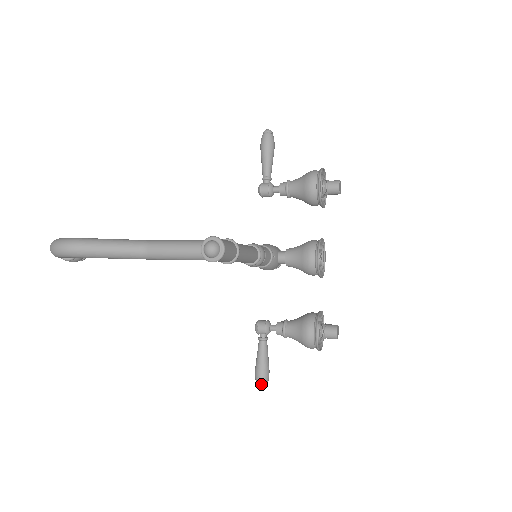
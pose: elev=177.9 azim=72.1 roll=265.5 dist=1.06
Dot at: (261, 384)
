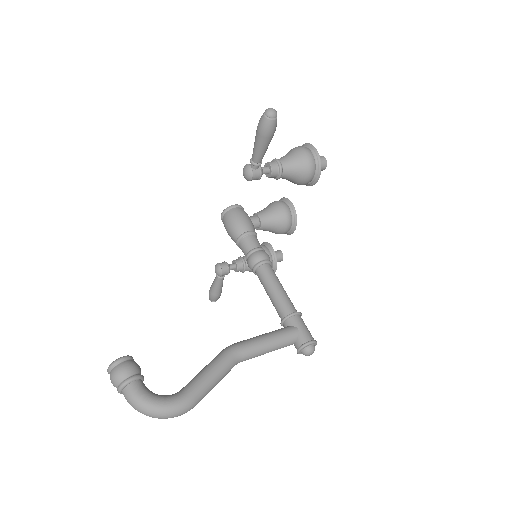
Dot at: occluded
